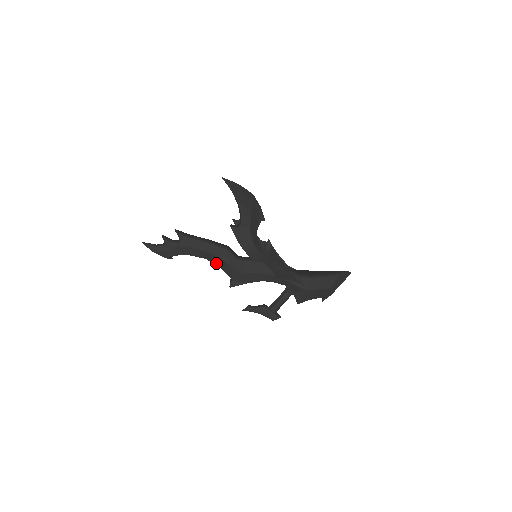
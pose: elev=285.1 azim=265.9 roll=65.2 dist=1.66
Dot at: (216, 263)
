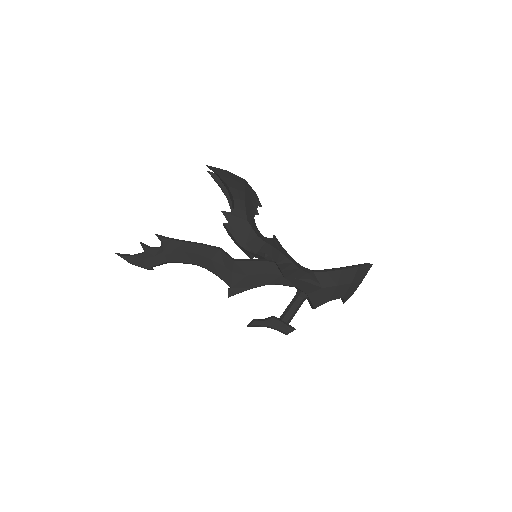
Dot at: (208, 267)
